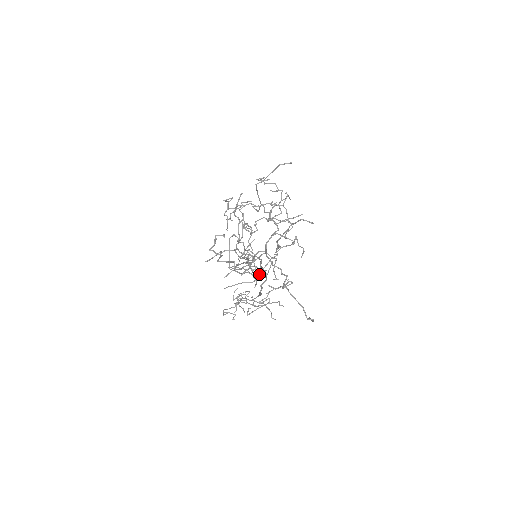
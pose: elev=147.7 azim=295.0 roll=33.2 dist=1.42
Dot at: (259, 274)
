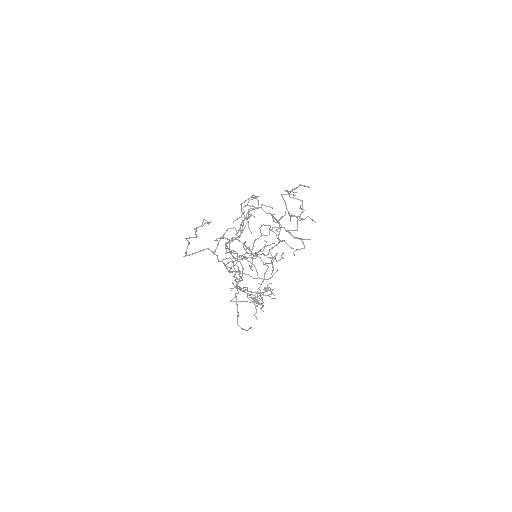
Dot at: (242, 271)
